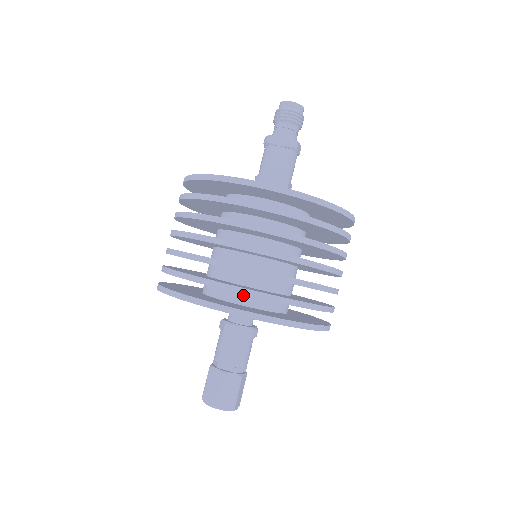
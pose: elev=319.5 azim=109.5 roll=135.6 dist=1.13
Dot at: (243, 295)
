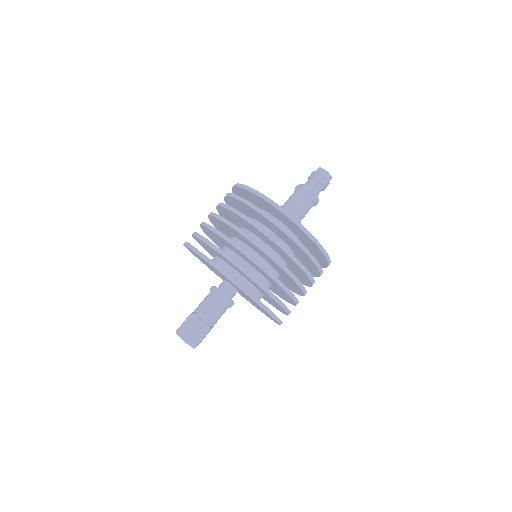
Dot at: (219, 259)
